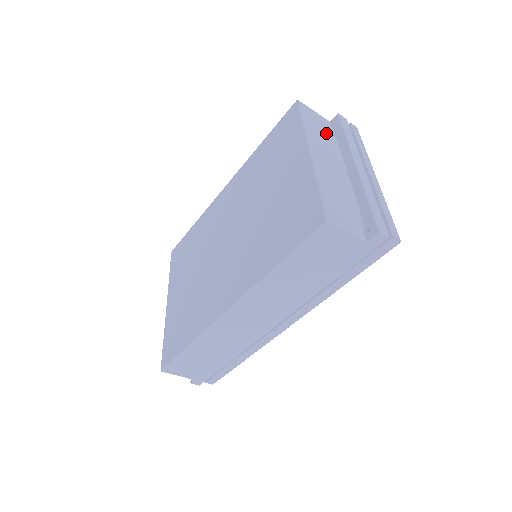
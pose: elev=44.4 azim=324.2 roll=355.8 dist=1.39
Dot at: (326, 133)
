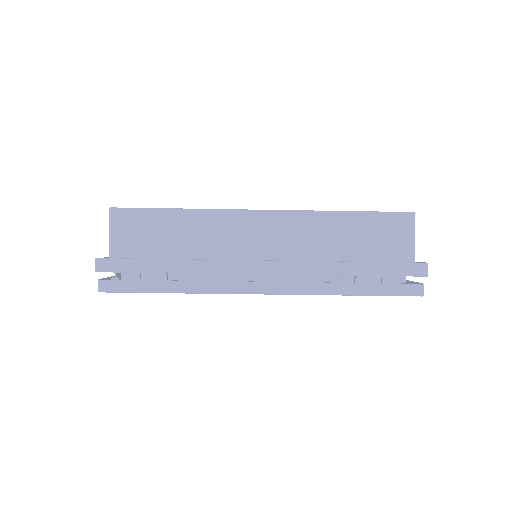
Dot at: occluded
